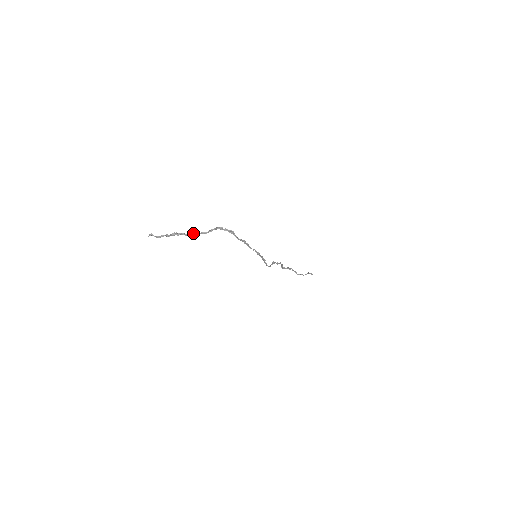
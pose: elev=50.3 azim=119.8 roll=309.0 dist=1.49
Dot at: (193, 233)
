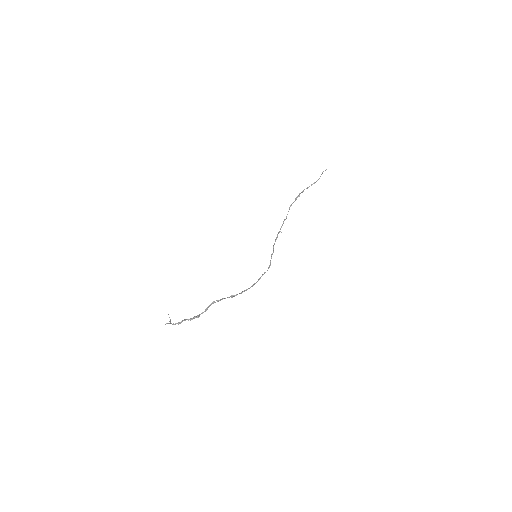
Dot at: occluded
